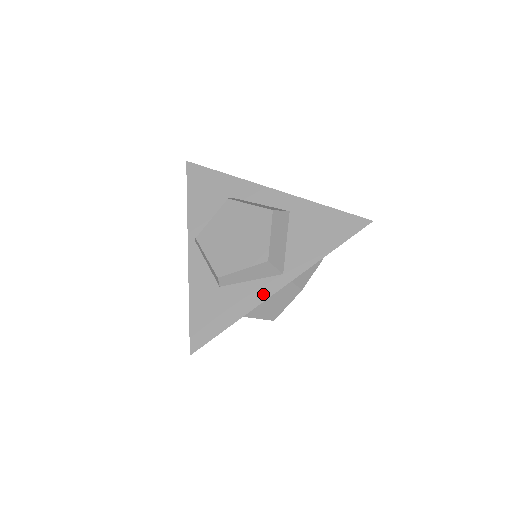
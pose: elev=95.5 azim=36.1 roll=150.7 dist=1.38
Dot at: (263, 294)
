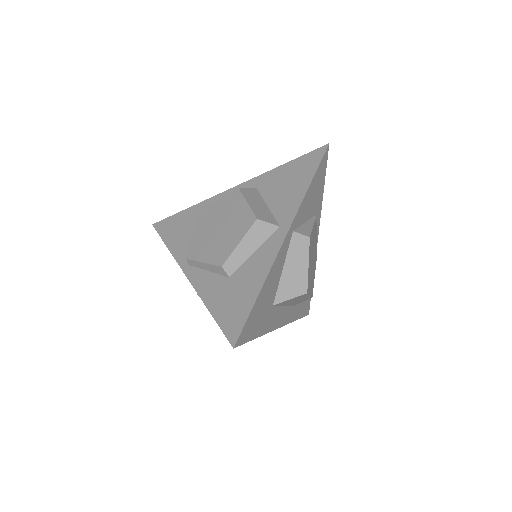
Dot at: (272, 252)
